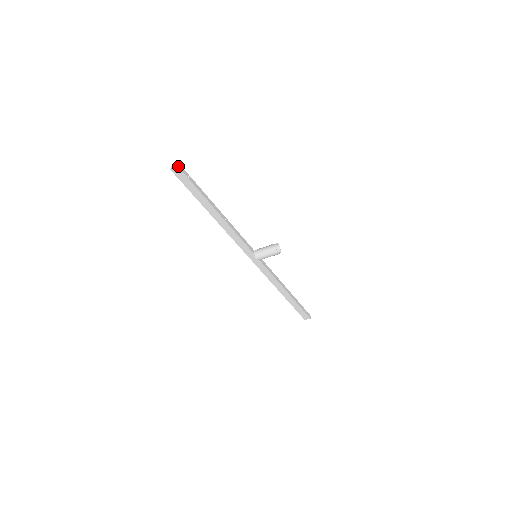
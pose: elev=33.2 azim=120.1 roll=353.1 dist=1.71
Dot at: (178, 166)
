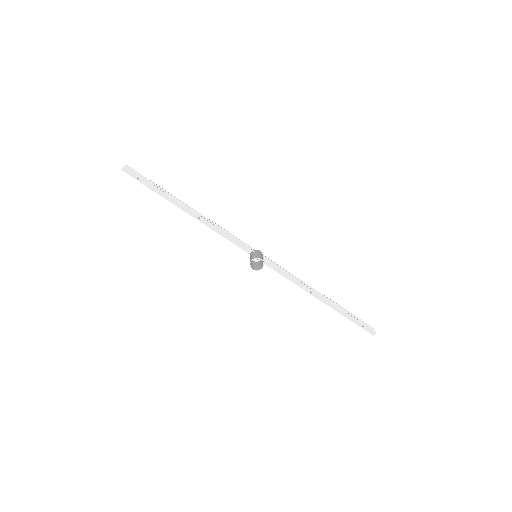
Dot at: (122, 169)
